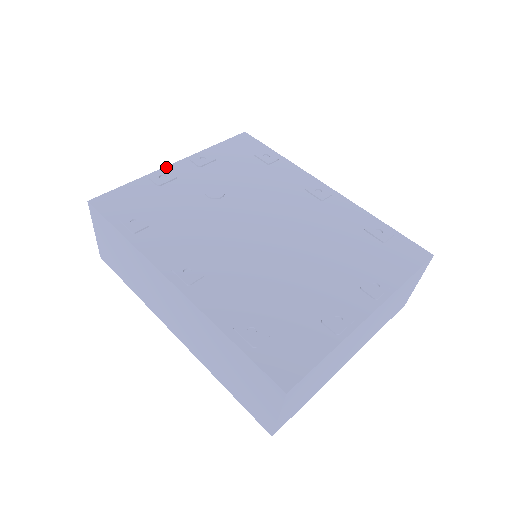
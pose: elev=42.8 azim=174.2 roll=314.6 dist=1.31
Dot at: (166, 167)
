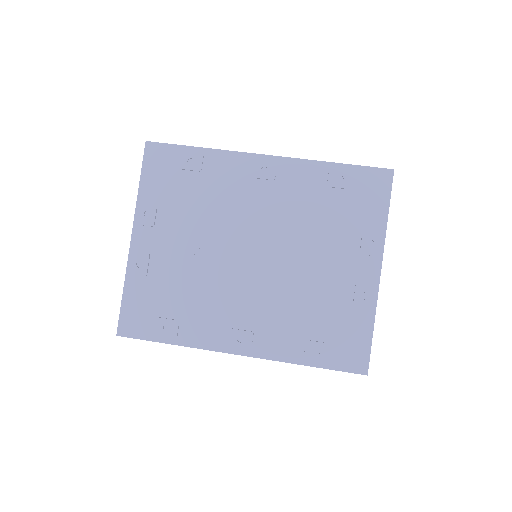
Dot at: (130, 250)
